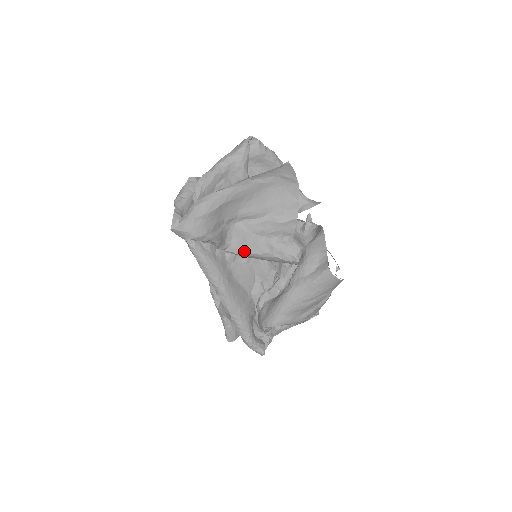
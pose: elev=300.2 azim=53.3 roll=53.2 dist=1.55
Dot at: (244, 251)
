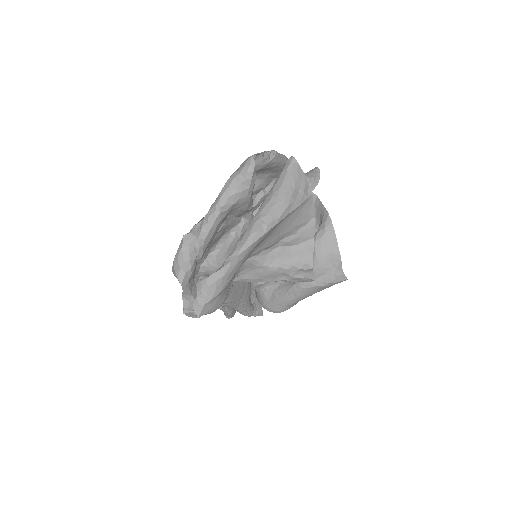
Dot at: (255, 280)
